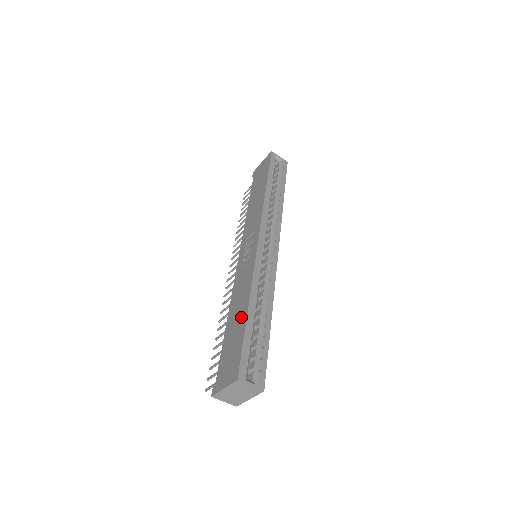
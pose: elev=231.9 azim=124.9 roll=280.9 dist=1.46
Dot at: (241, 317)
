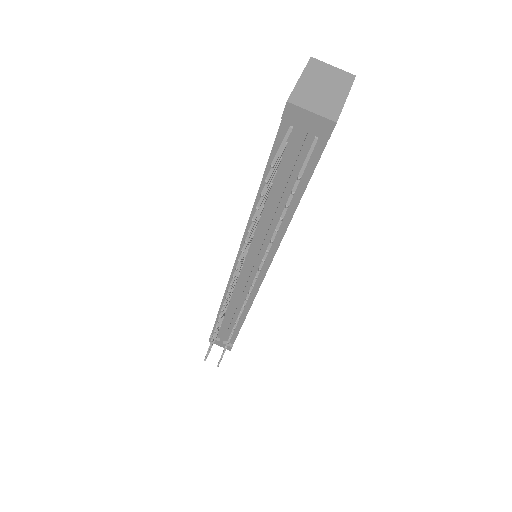
Dot at: occluded
